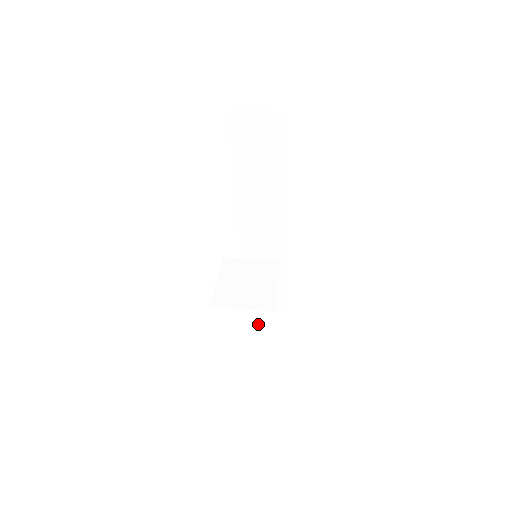
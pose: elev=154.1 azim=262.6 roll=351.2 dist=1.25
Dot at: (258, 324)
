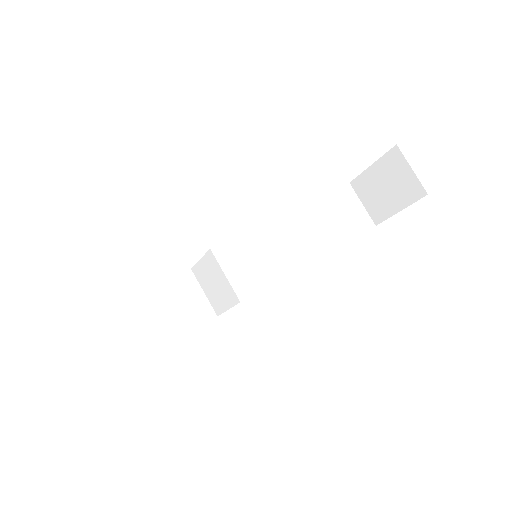
Dot at: (391, 174)
